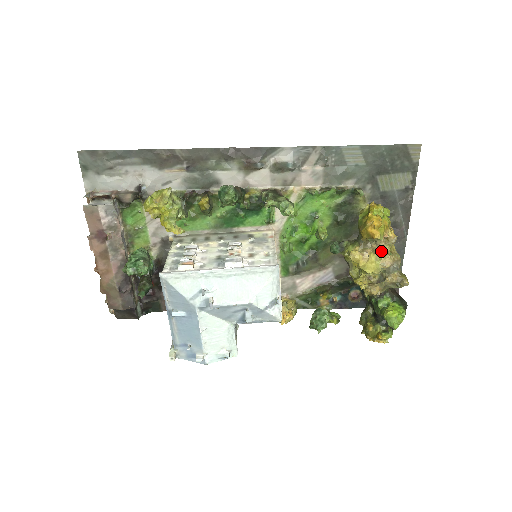
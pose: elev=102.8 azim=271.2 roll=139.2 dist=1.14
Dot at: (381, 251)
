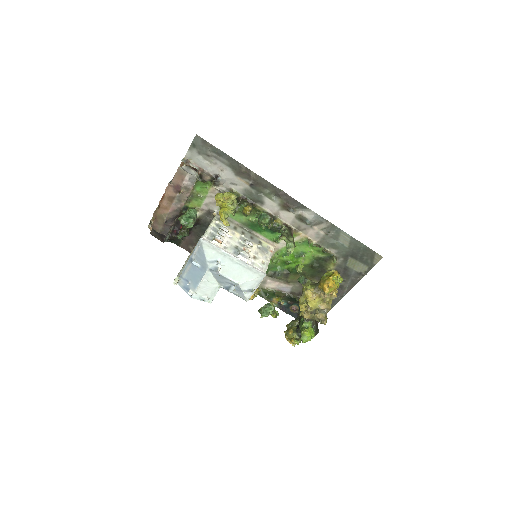
Dot at: (323, 299)
